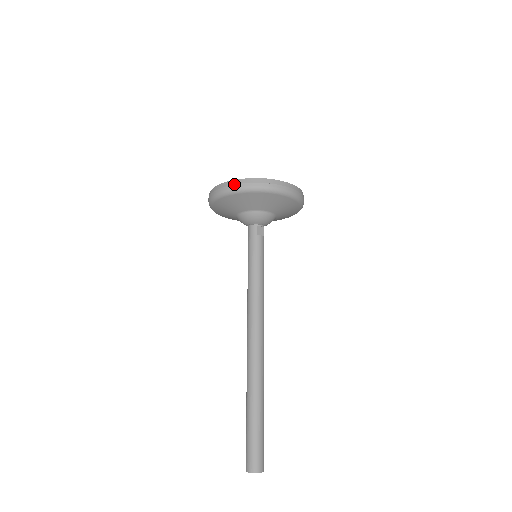
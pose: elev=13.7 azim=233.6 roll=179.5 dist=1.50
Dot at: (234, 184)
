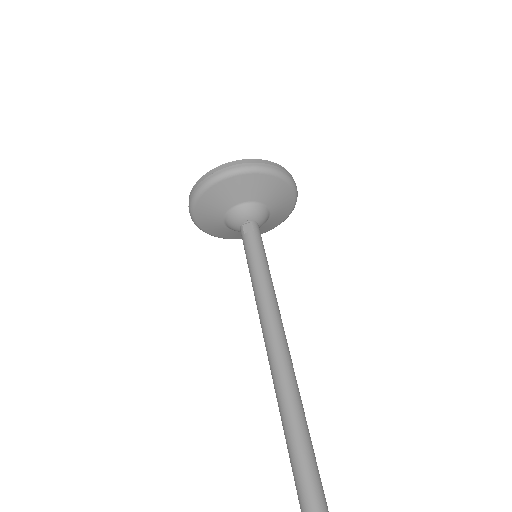
Dot at: occluded
